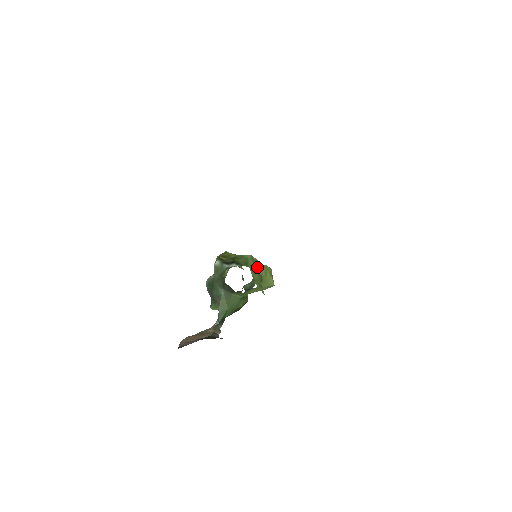
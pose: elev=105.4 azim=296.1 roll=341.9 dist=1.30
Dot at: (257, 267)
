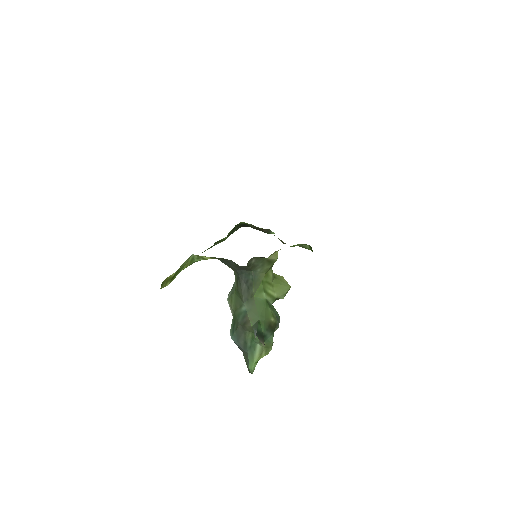
Dot at: occluded
